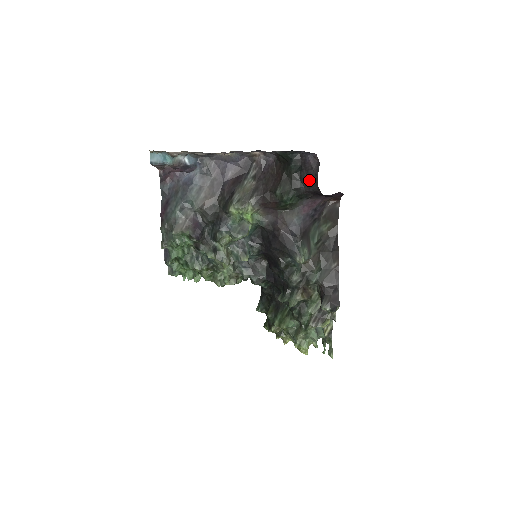
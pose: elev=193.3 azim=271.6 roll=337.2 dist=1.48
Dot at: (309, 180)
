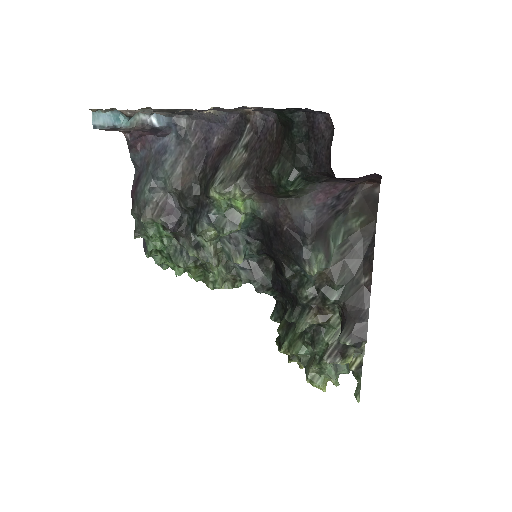
Dot at: (319, 155)
